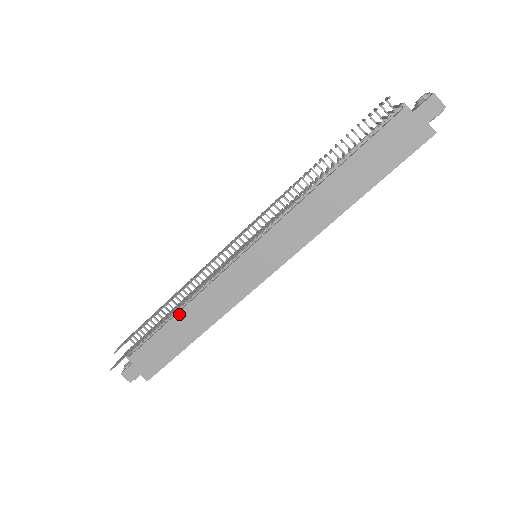
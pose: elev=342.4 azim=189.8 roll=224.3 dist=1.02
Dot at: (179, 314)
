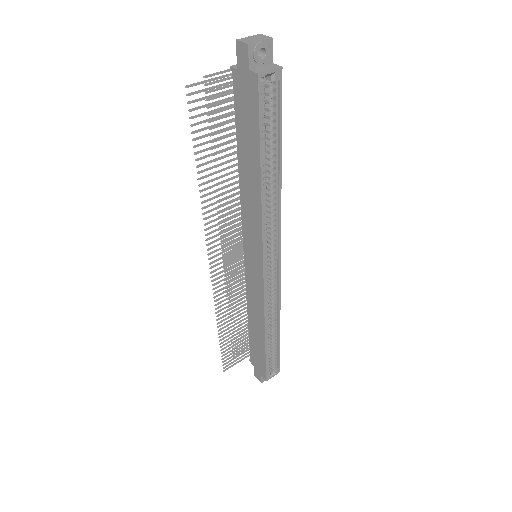
Dot at: (249, 320)
